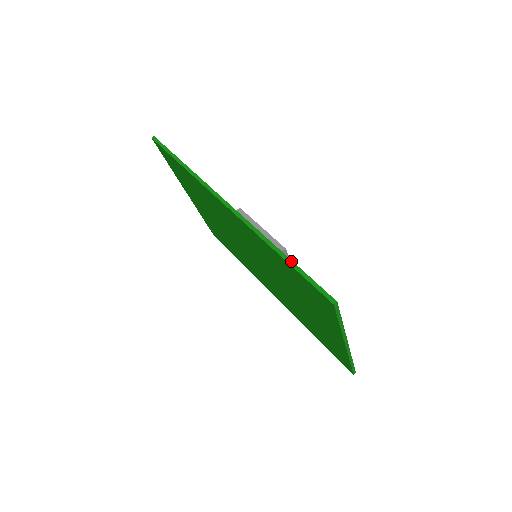
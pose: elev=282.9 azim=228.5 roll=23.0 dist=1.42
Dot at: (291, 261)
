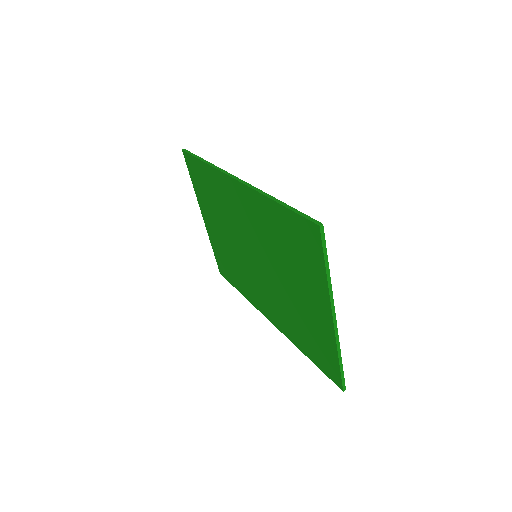
Dot at: (285, 204)
